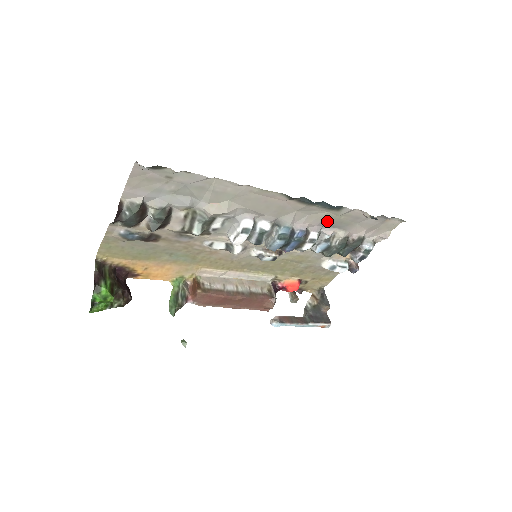
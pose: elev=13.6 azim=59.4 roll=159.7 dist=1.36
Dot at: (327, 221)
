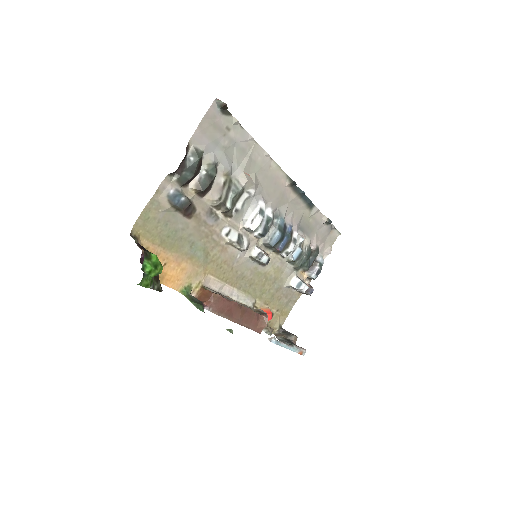
Dot at: (302, 223)
